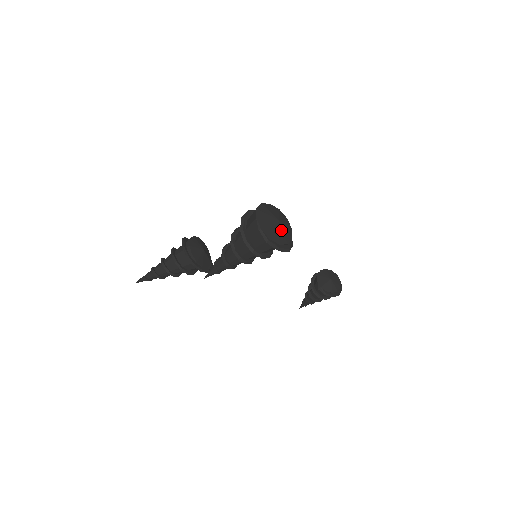
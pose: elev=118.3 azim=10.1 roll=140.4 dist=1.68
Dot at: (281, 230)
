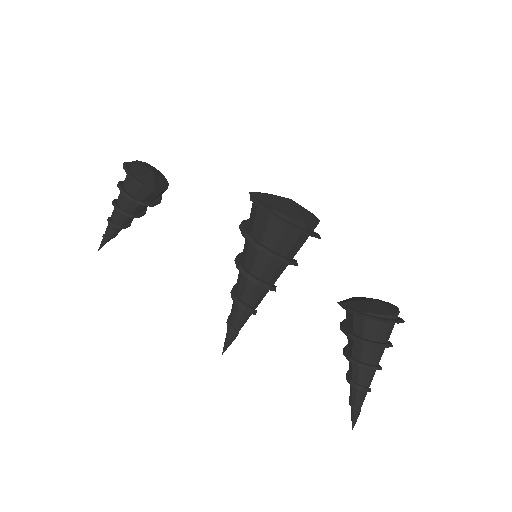
Dot at: (288, 205)
